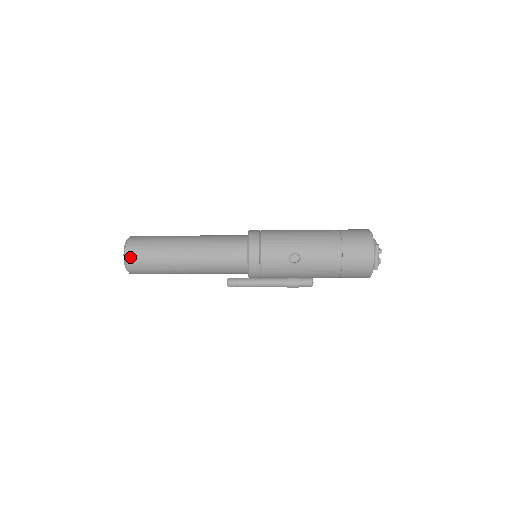
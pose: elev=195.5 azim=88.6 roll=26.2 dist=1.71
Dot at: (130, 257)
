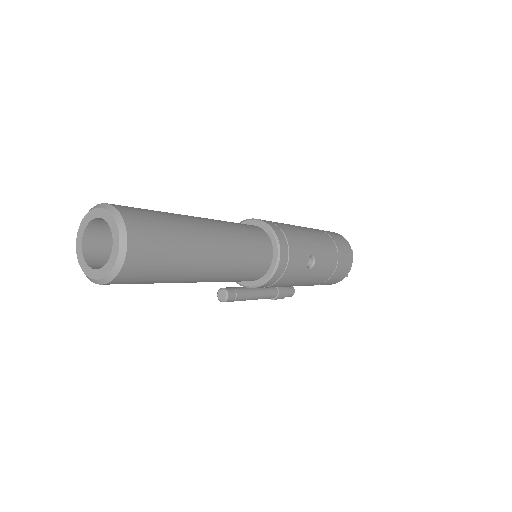
Dot at: (135, 249)
